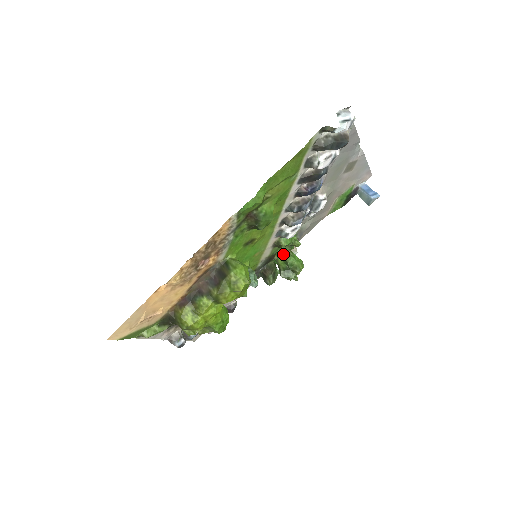
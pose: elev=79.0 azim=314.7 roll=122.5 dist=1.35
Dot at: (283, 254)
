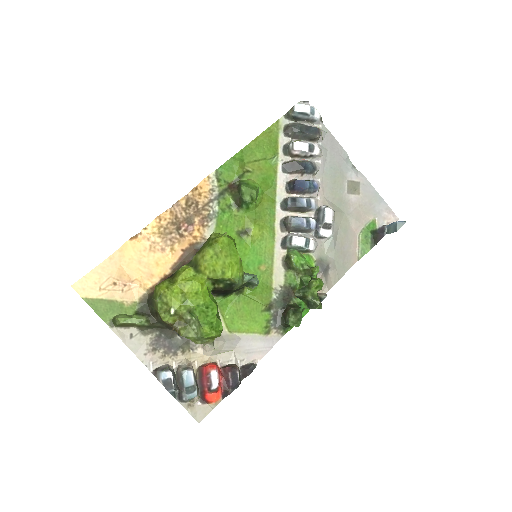
Dot at: occluded
